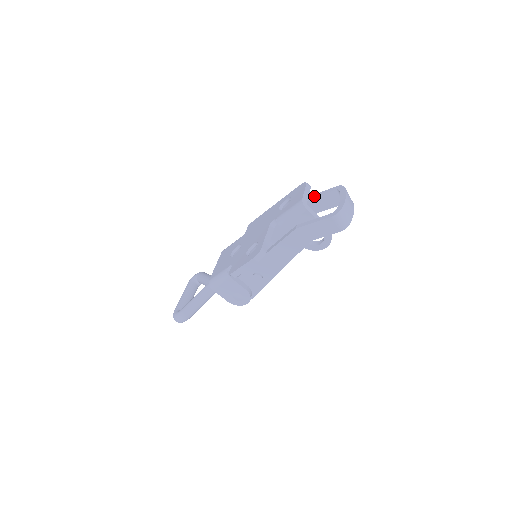
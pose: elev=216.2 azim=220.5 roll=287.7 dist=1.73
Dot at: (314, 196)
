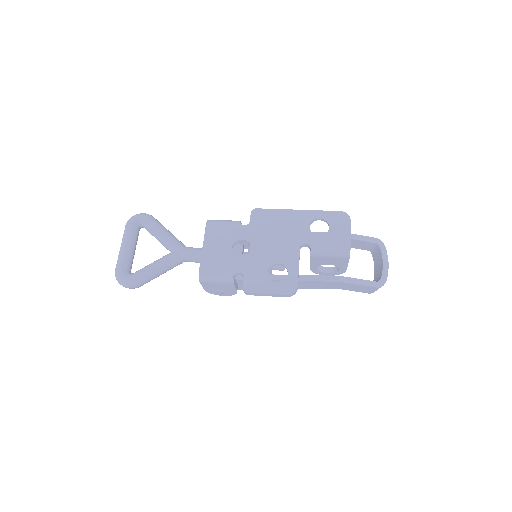
Dot at: (353, 237)
